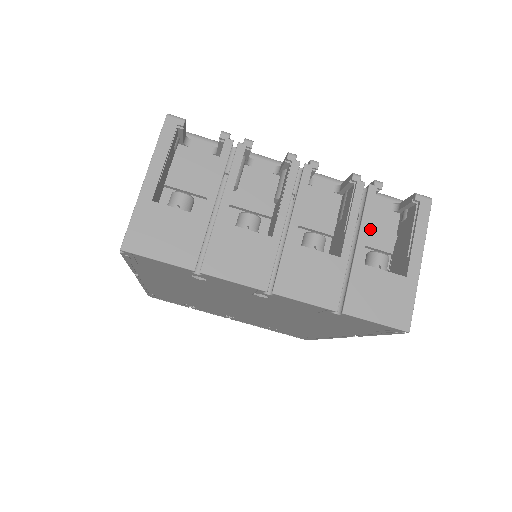
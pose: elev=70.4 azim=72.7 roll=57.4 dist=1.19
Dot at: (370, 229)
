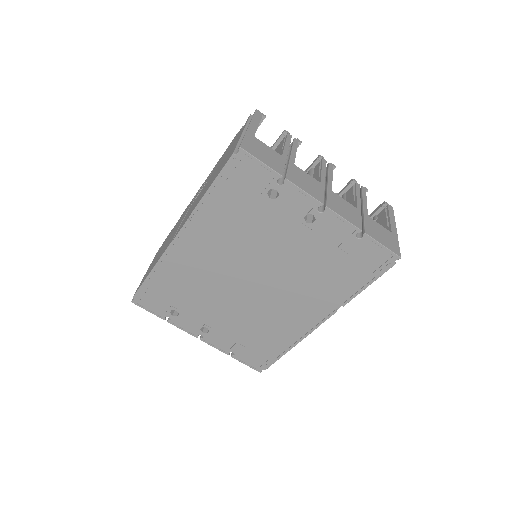
Dot at: occluded
